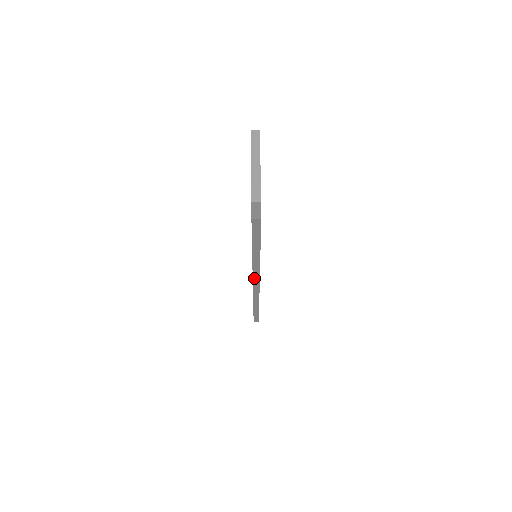
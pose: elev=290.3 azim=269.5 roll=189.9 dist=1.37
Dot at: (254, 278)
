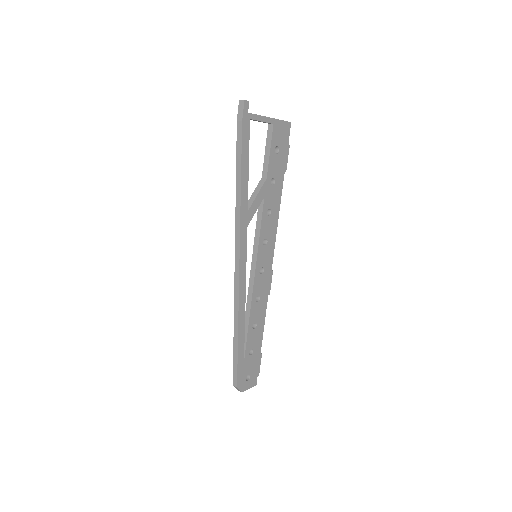
Dot at: (236, 247)
